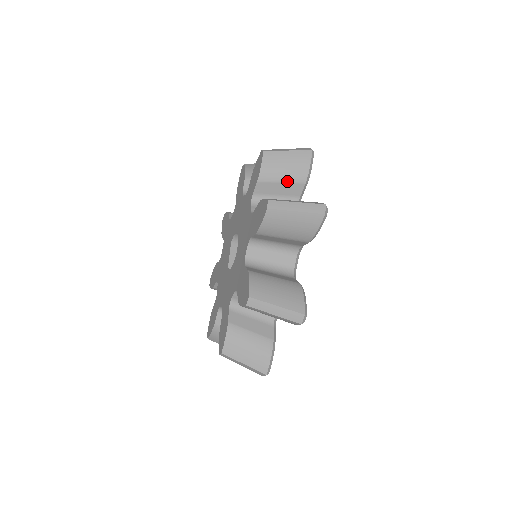
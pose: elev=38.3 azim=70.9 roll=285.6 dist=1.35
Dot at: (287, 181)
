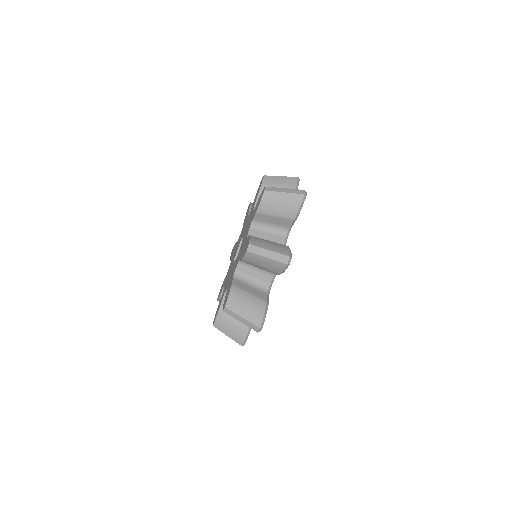
Dot at: (279, 216)
